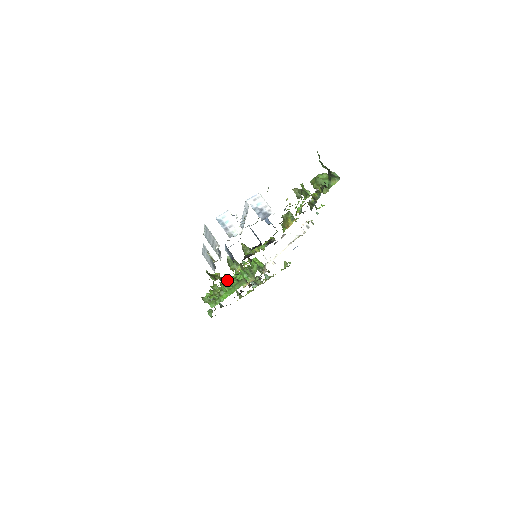
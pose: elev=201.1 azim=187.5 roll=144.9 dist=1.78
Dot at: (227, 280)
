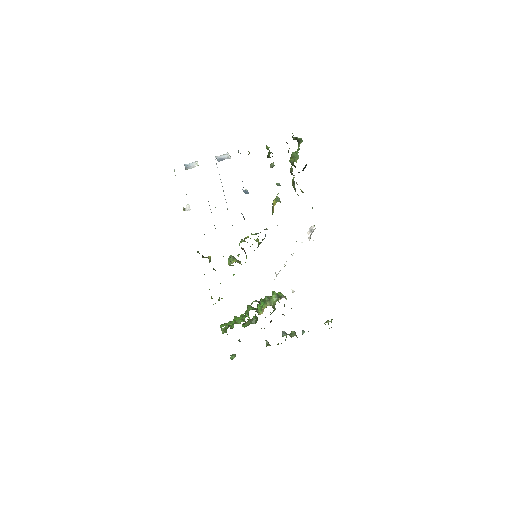
Dot at: occluded
